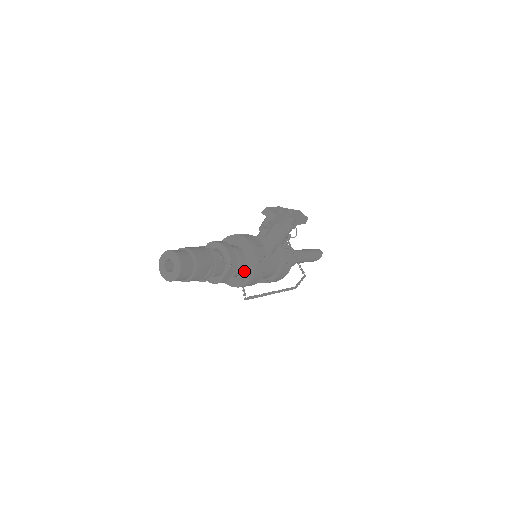
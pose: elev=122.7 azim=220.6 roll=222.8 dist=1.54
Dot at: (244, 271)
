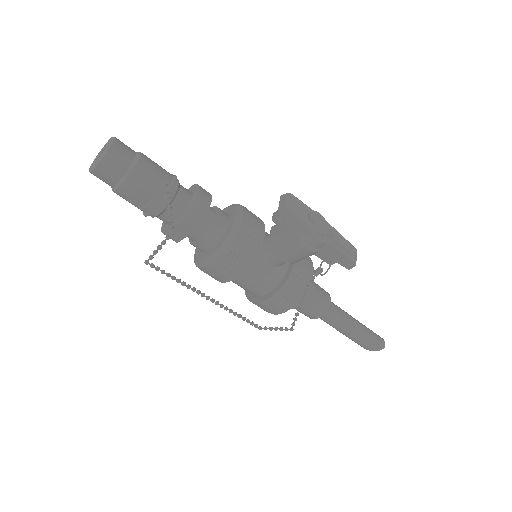
Dot at: (210, 250)
